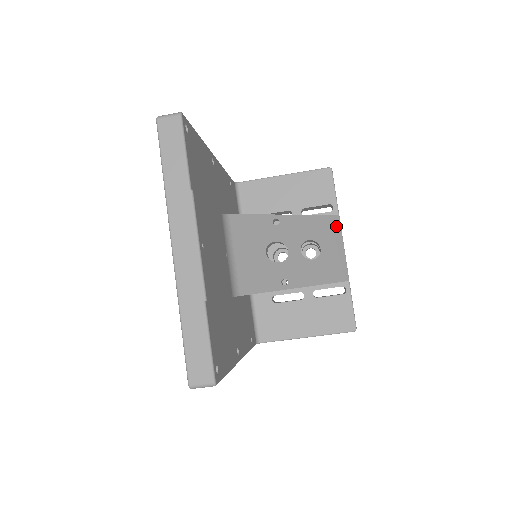
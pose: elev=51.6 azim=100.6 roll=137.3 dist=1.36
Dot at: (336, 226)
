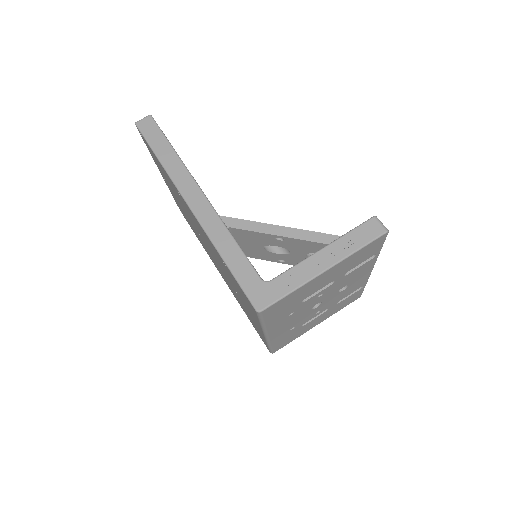
Dot at: occluded
